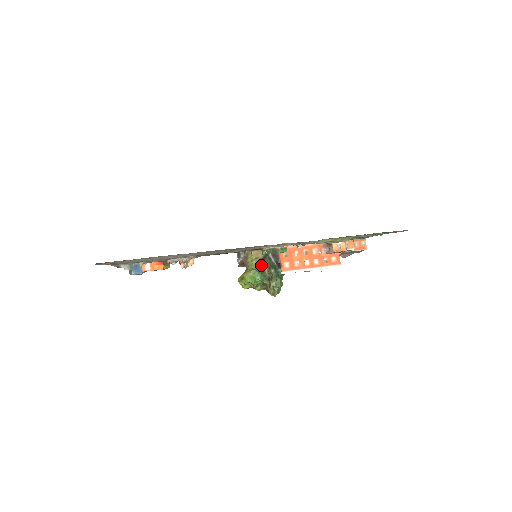
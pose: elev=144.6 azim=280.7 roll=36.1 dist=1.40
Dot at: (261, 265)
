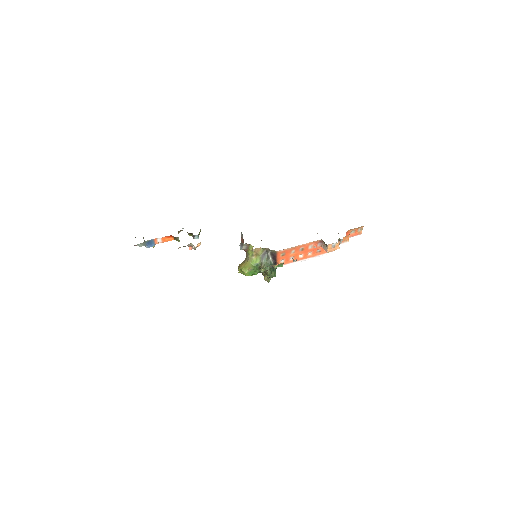
Dot at: (259, 263)
